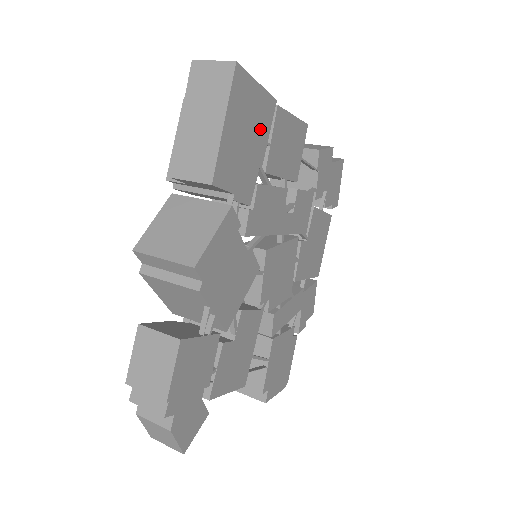
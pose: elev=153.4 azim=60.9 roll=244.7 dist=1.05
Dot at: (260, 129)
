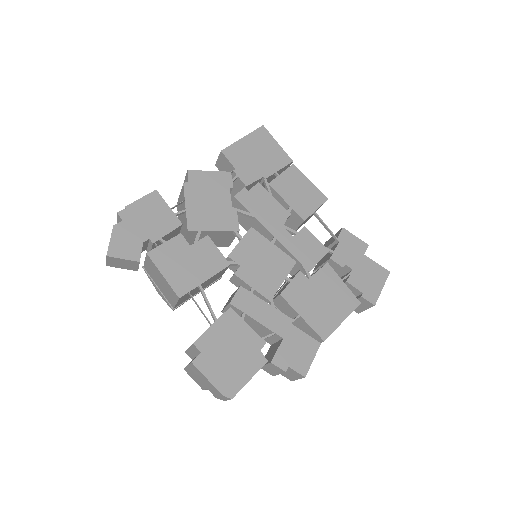
Dot at: (272, 161)
